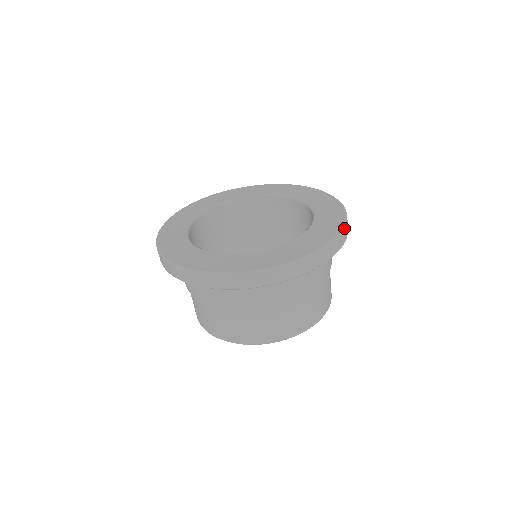
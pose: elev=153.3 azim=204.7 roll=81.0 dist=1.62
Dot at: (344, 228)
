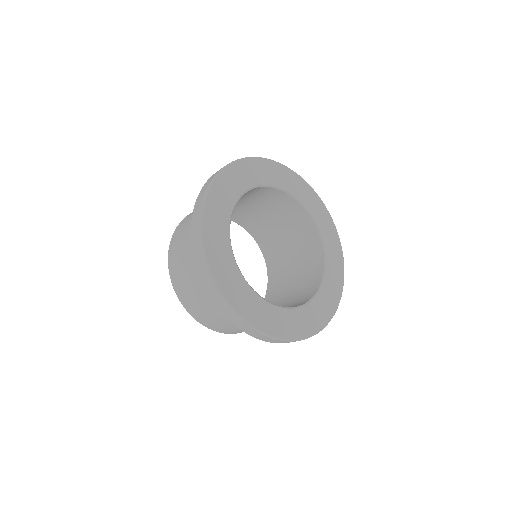
Dot at: occluded
